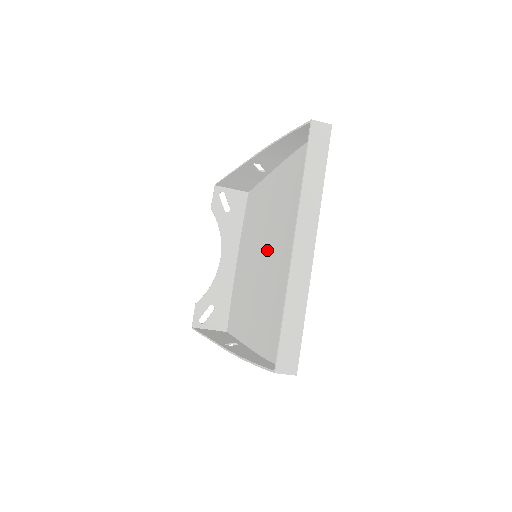
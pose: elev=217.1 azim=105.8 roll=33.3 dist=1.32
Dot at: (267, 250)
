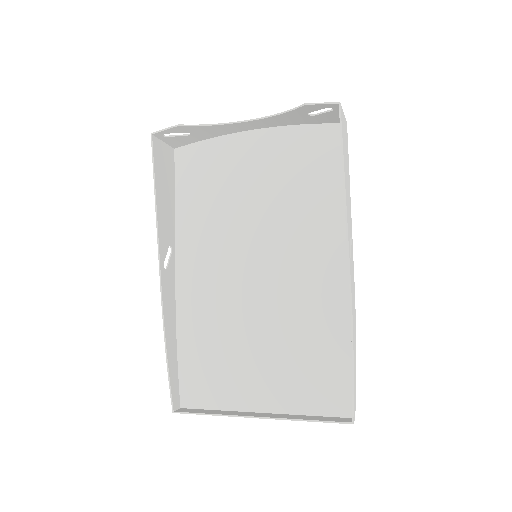
Dot at: (263, 282)
